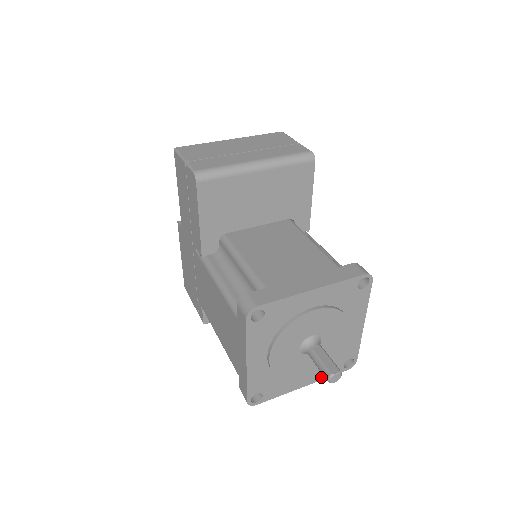
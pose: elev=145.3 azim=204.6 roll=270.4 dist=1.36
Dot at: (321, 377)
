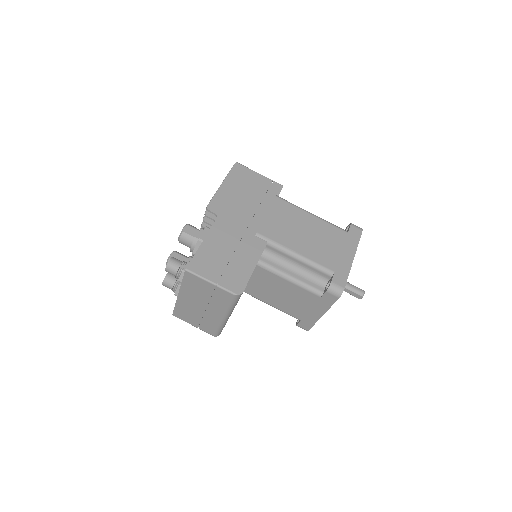
Dot at: occluded
